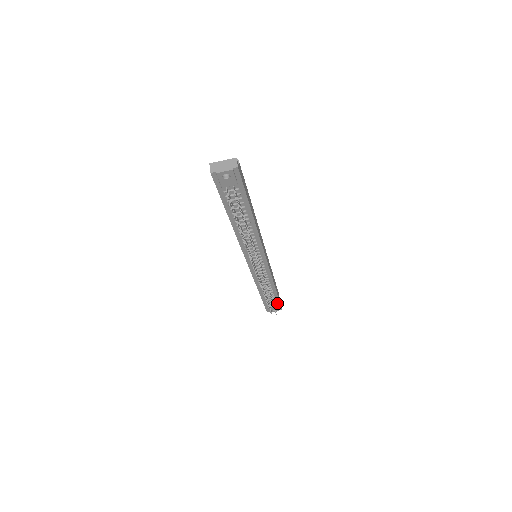
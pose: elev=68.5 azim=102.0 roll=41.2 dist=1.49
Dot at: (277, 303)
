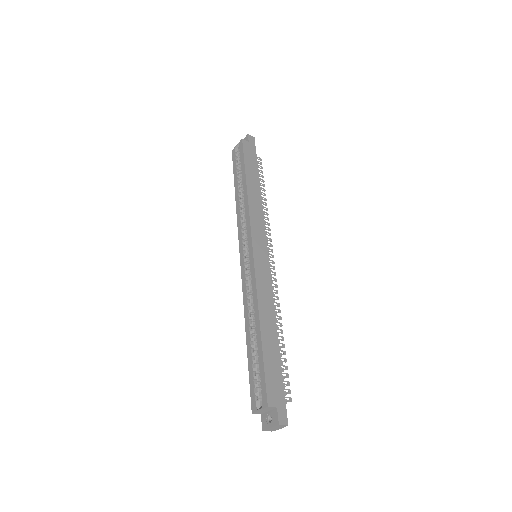
Dot at: occluded
